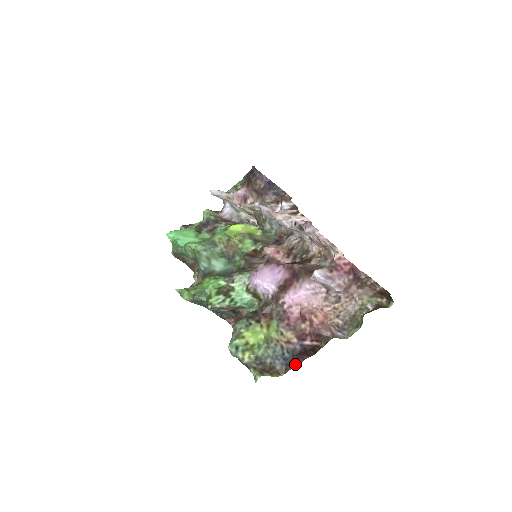
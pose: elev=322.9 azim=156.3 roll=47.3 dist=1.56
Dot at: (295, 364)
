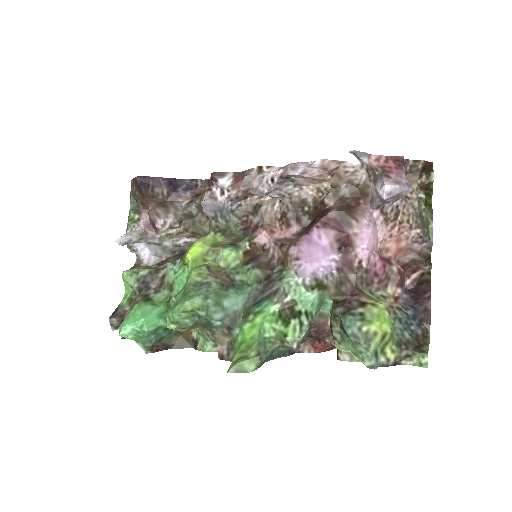
Dot at: (427, 312)
